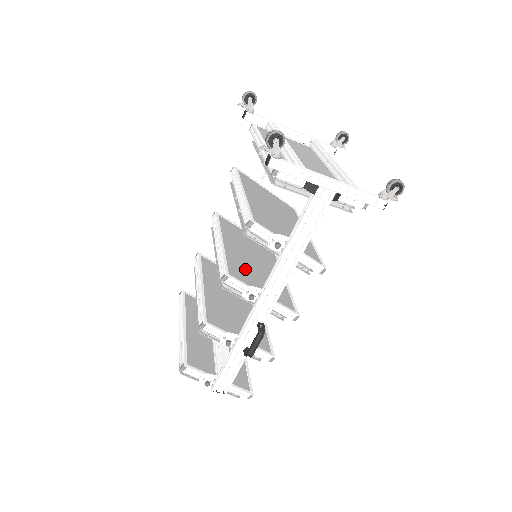
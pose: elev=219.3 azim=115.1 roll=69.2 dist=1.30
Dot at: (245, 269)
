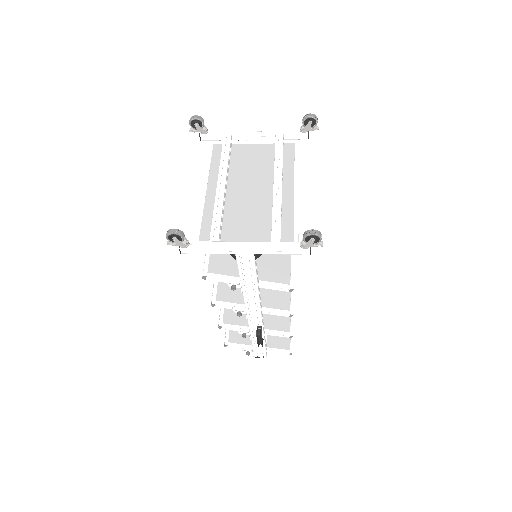
Dot at: occluded
